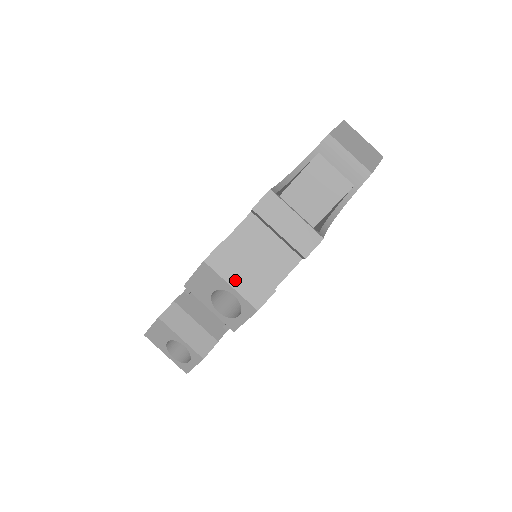
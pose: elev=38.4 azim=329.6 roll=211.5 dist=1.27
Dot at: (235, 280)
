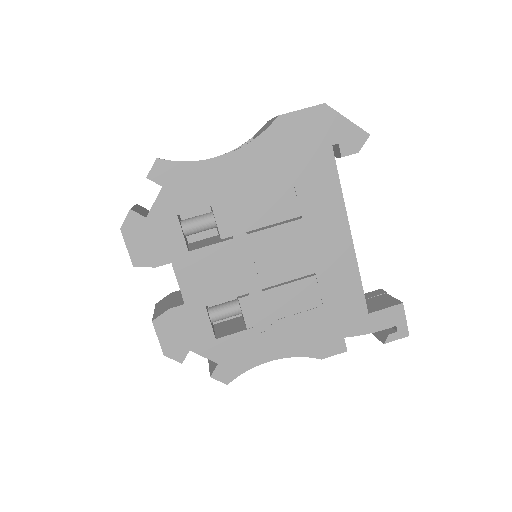
Dot at: occluded
